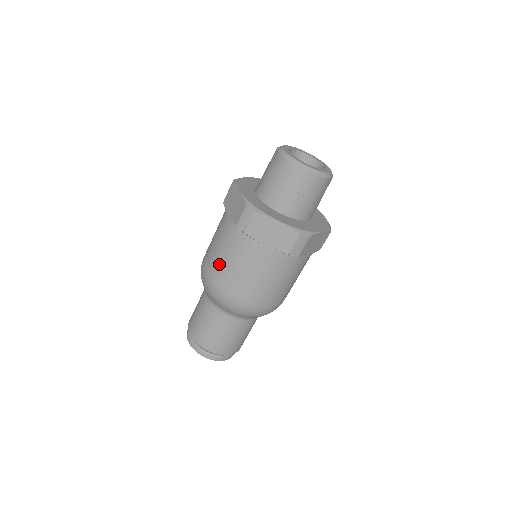
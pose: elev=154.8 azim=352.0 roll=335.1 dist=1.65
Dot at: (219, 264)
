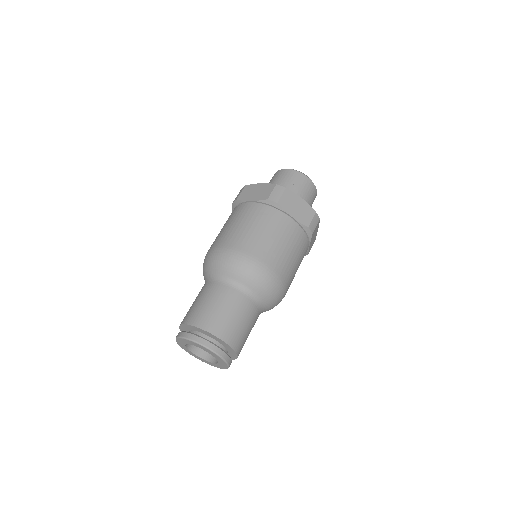
Dot at: (247, 234)
